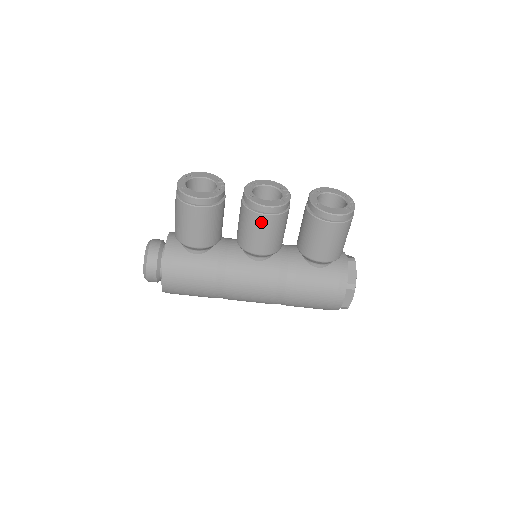
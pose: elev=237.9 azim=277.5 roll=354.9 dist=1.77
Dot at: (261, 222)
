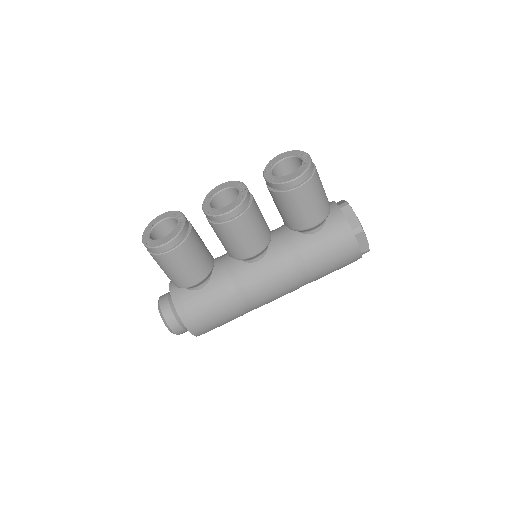
Dot at: (234, 228)
